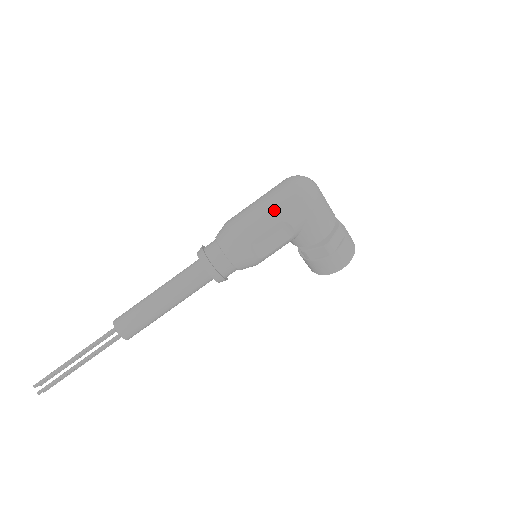
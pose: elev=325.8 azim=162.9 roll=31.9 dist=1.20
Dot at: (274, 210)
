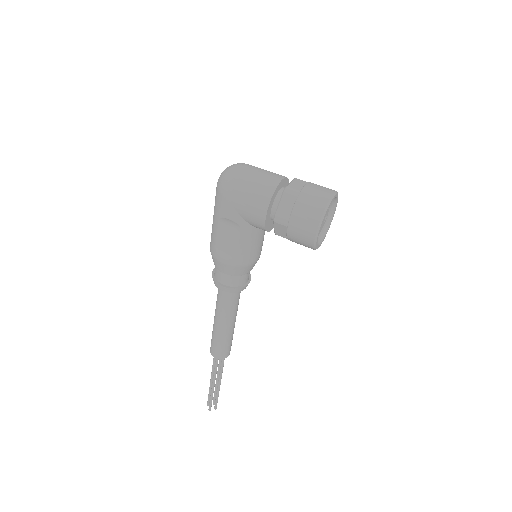
Dot at: (214, 212)
